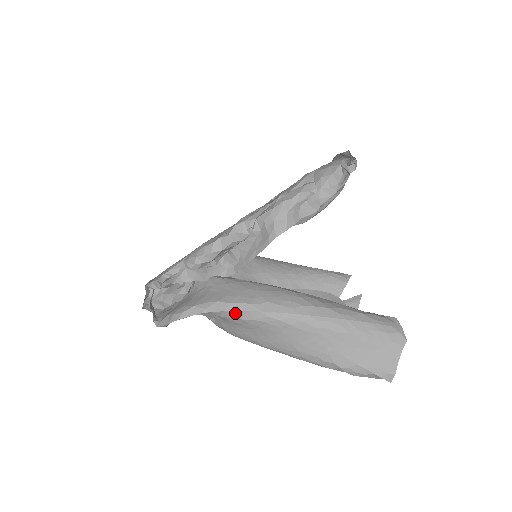
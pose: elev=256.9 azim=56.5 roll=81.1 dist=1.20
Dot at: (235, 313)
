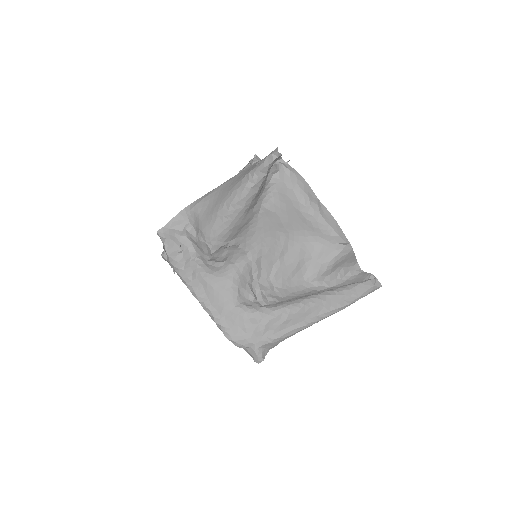
Dot at: (196, 202)
